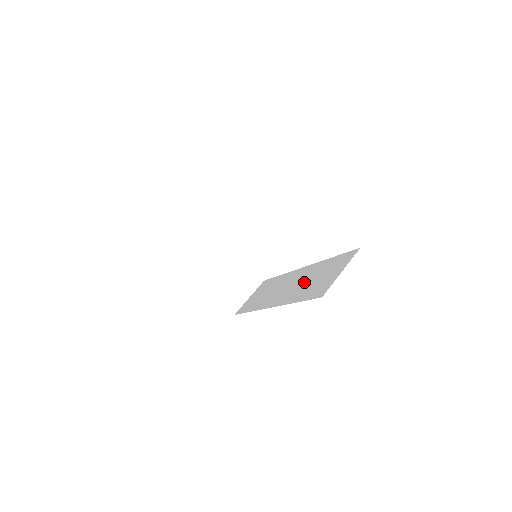
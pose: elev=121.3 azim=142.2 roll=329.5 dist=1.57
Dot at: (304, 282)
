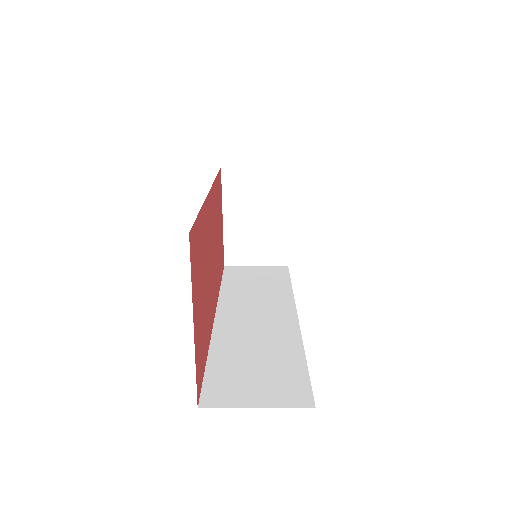
Dot at: (255, 343)
